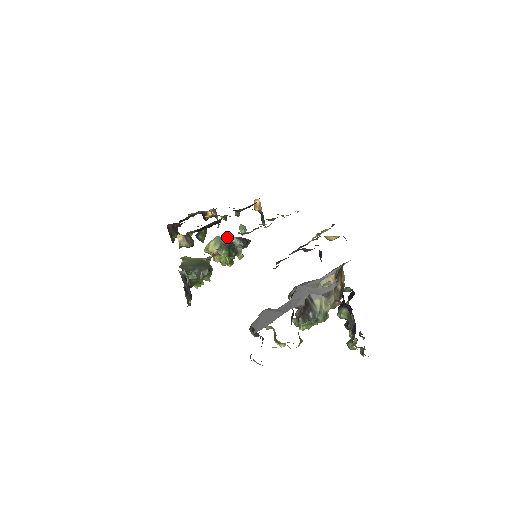
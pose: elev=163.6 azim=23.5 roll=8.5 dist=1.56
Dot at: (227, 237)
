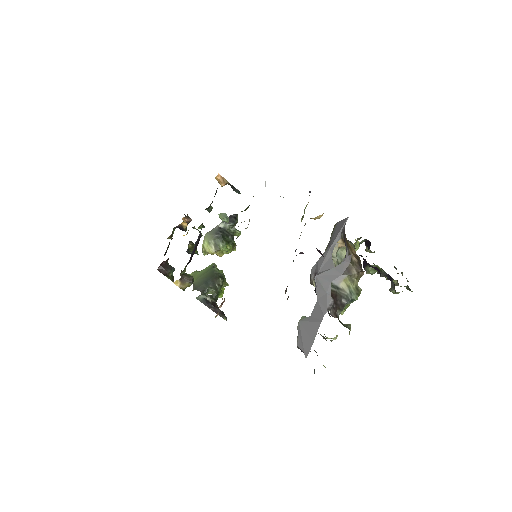
Dot at: (214, 228)
